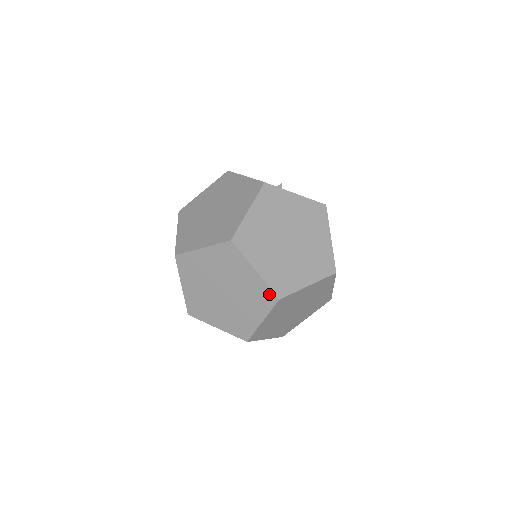
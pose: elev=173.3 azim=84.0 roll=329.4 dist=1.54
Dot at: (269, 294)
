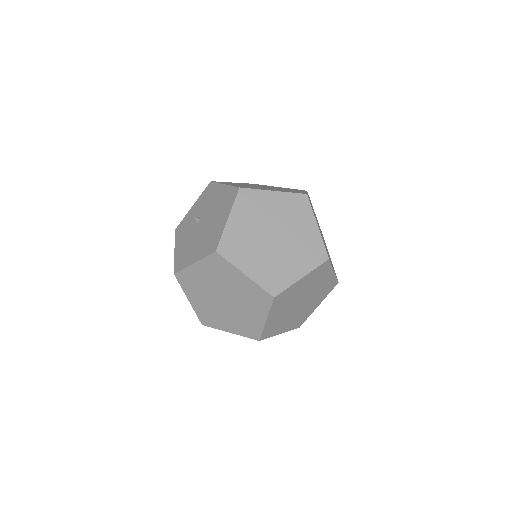
Dot at: (321, 251)
